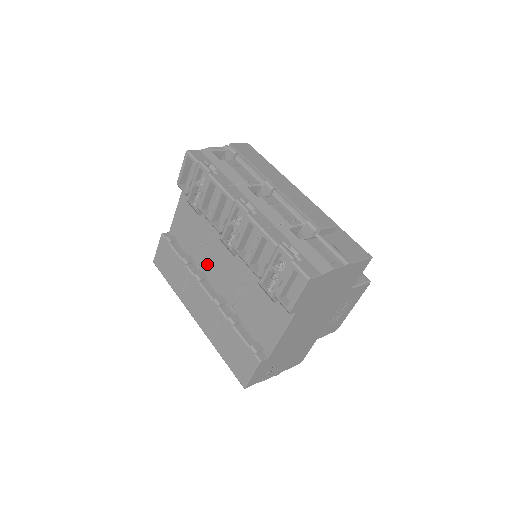
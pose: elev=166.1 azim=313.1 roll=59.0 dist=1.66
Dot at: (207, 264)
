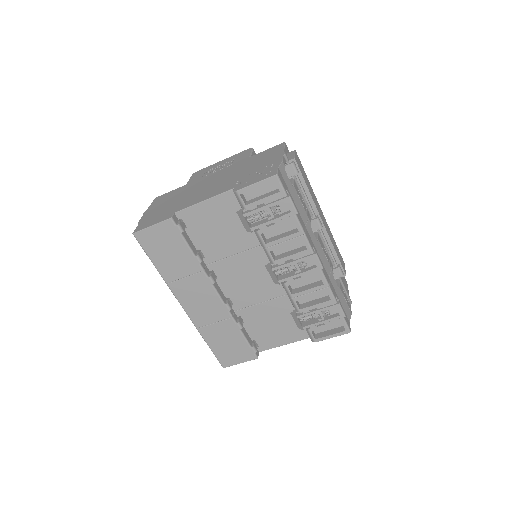
Dot at: (225, 268)
